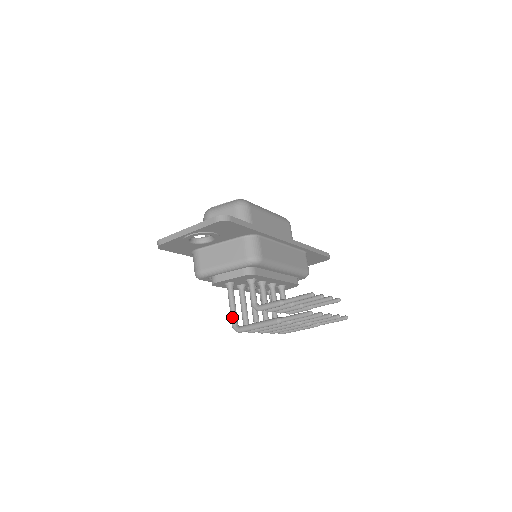
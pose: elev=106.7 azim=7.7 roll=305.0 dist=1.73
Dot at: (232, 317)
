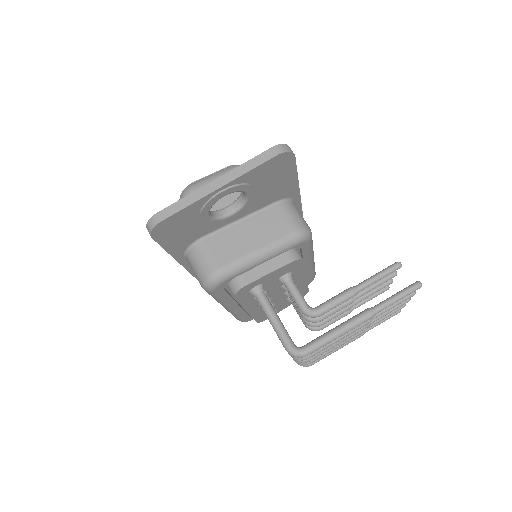
Dot at: (284, 336)
